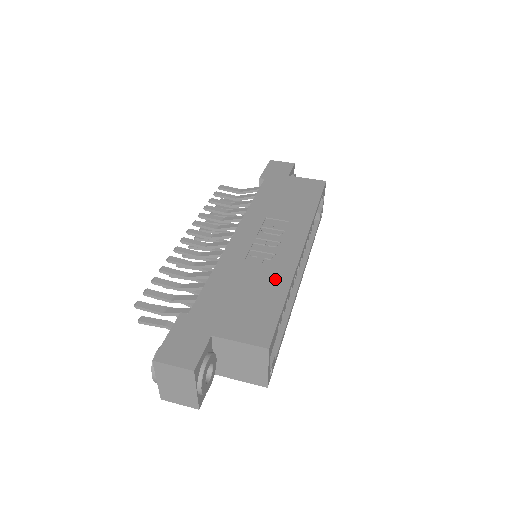
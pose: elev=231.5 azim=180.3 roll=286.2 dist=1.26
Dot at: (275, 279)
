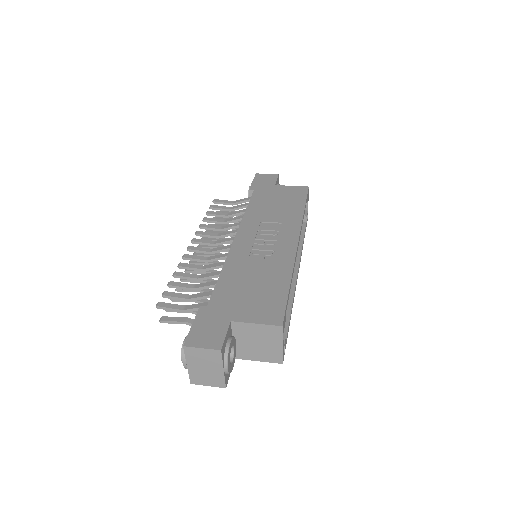
Dot at: (278, 271)
